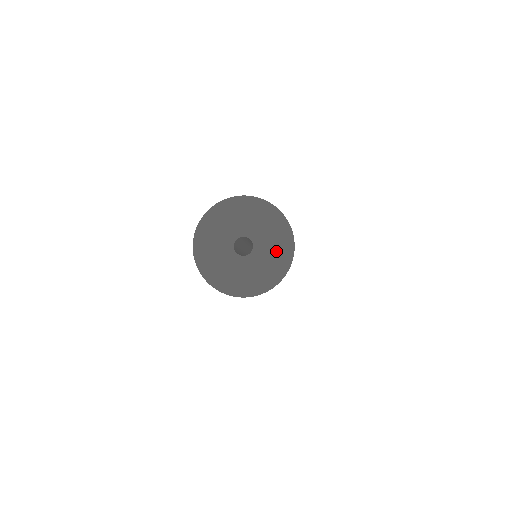
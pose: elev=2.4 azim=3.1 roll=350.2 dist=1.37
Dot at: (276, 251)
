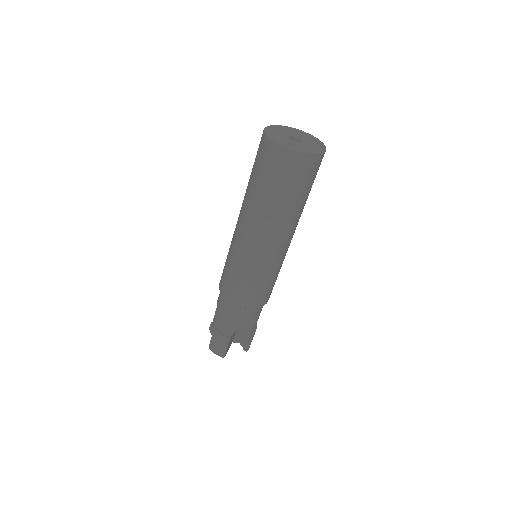
Dot at: (315, 145)
